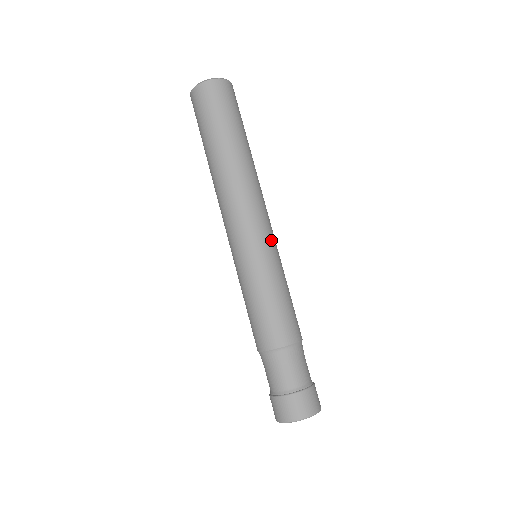
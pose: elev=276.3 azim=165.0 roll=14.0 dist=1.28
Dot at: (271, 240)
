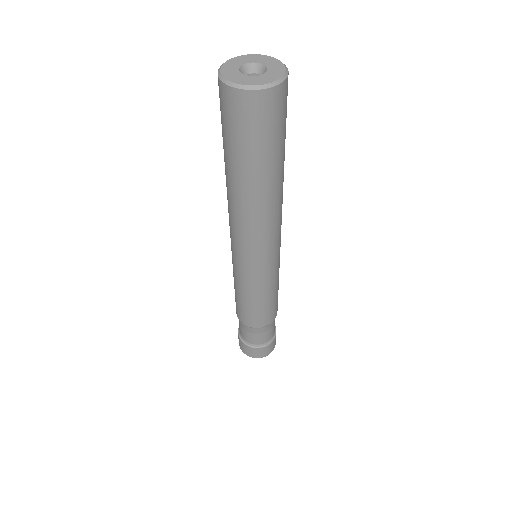
Dot at: (265, 266)
